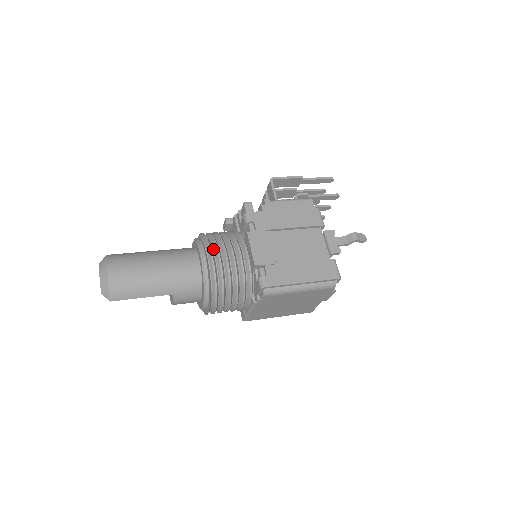
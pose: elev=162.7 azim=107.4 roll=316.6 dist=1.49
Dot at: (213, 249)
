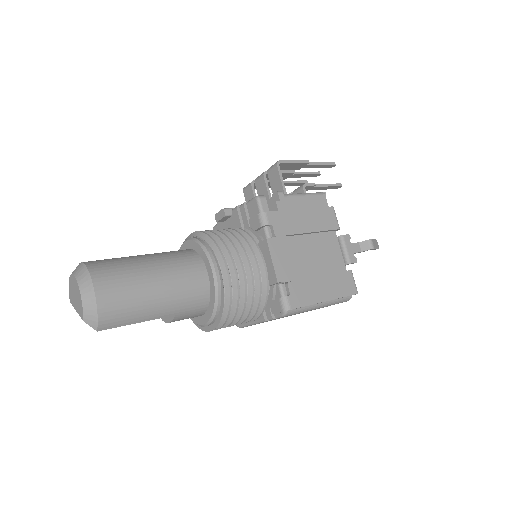
Dot at: (226, 259)
